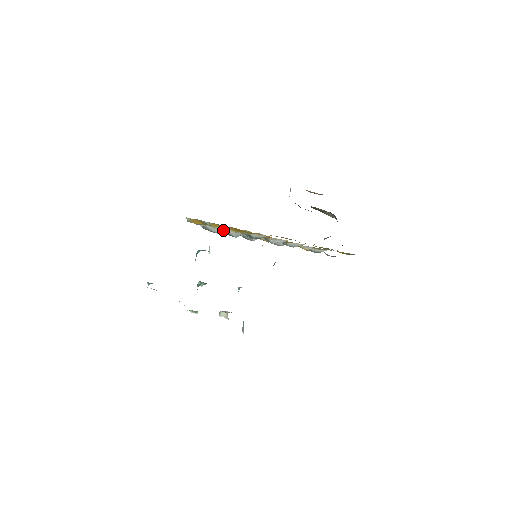
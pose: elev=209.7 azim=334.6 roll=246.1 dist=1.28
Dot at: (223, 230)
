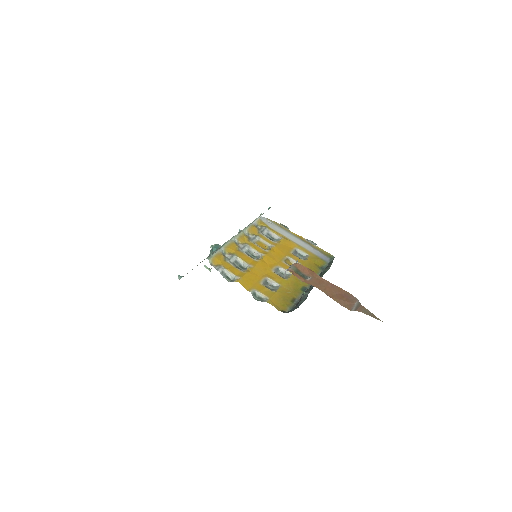
Dot at: (234, 258)
